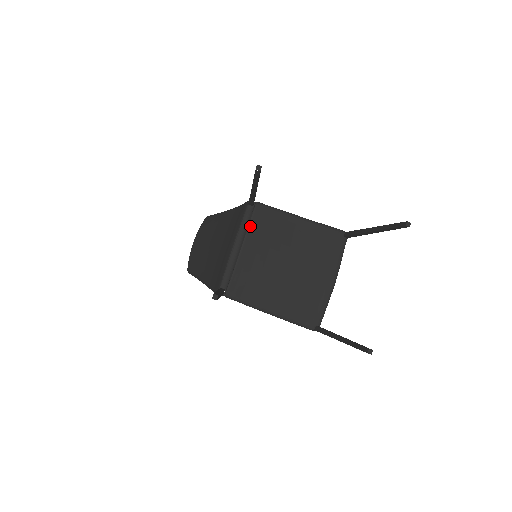
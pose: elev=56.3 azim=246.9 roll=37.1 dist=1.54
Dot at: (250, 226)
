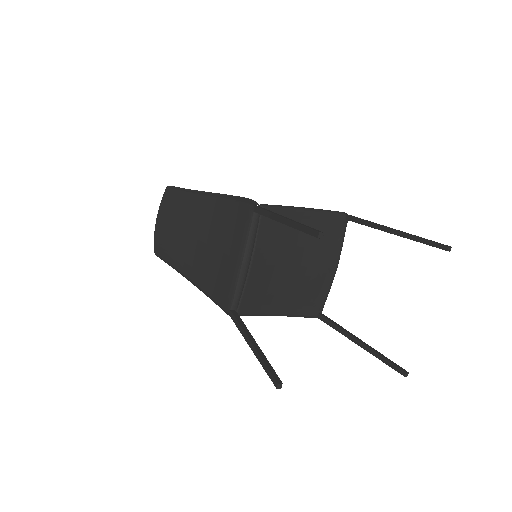
Dot at: (258, 237)
